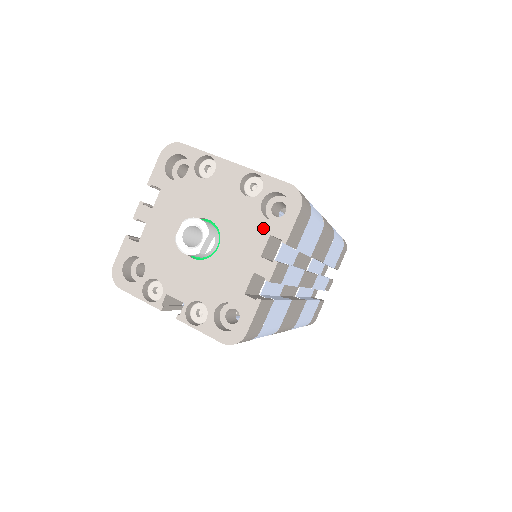
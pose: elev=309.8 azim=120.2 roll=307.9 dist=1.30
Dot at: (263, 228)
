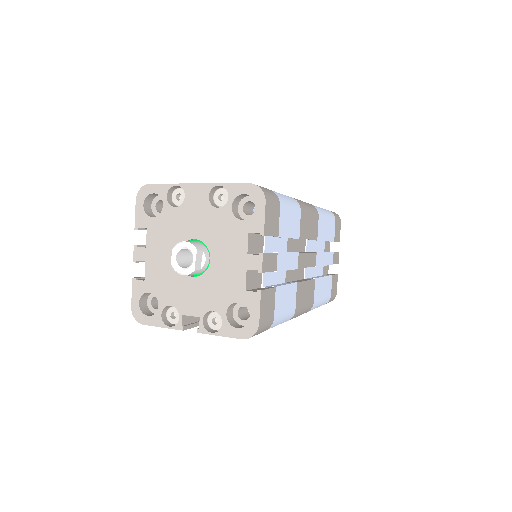
Dot at: (241, 229)
